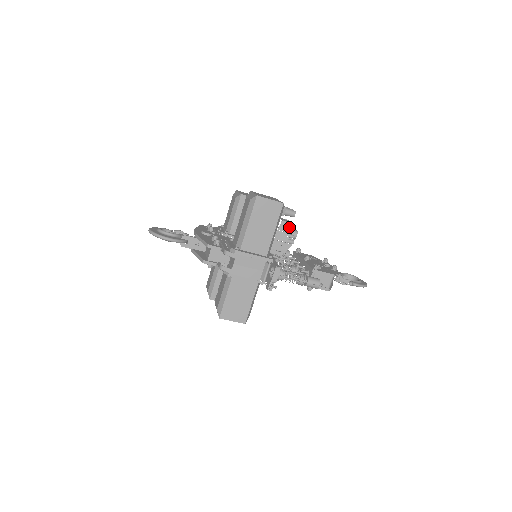
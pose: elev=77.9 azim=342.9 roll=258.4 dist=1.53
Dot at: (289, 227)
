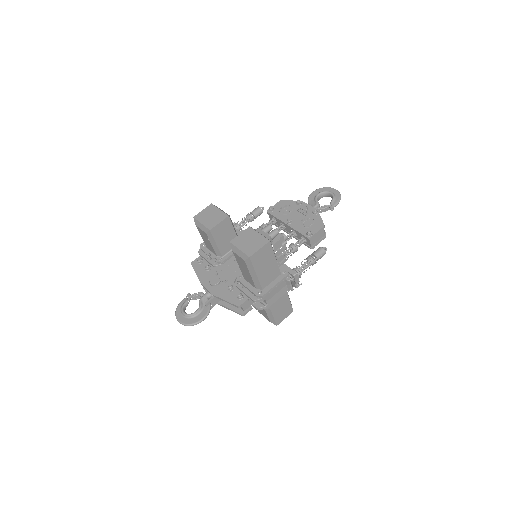
Dot at: (280, 242)
